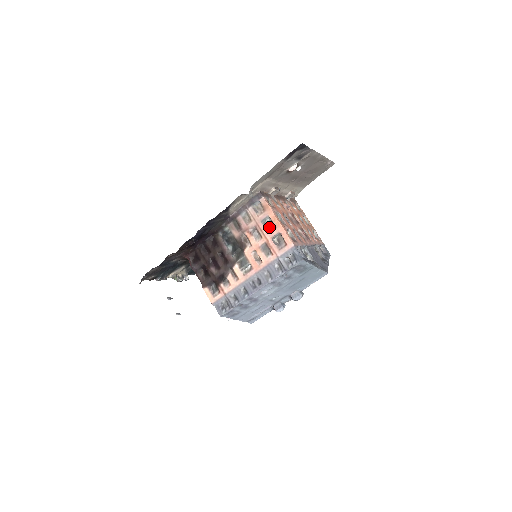
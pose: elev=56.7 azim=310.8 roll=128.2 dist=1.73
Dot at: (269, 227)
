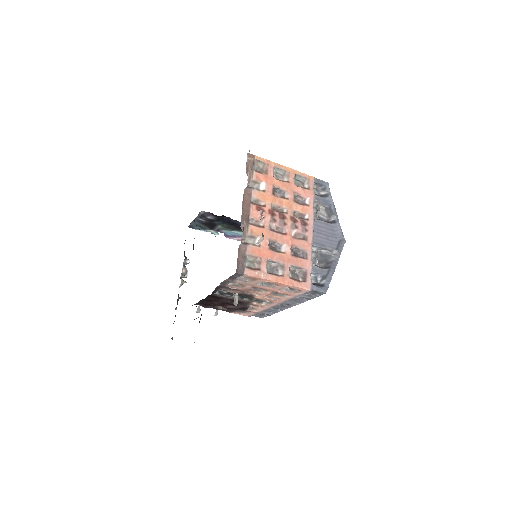
Dot at: (270, 285)
